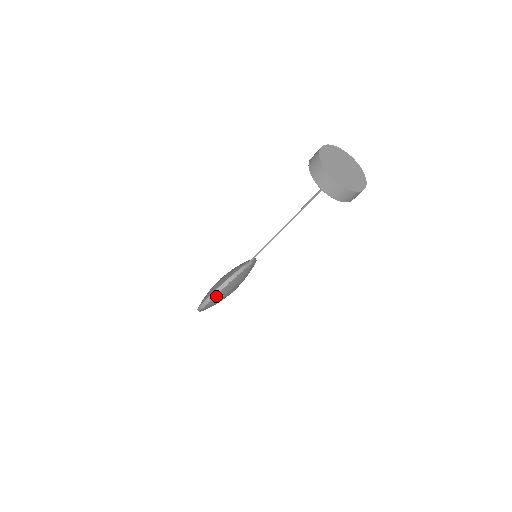
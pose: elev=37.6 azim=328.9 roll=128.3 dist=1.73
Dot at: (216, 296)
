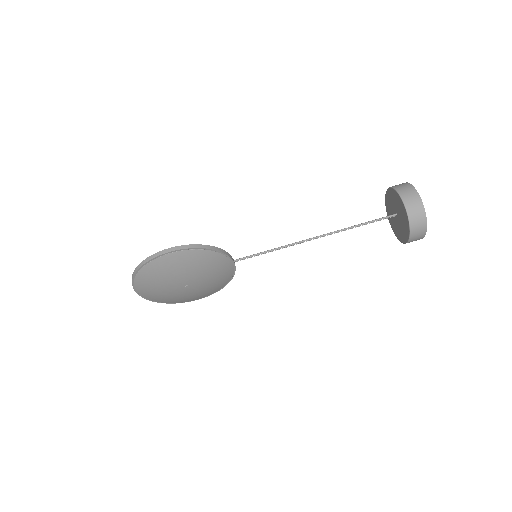
Dot at: (192, 252)
